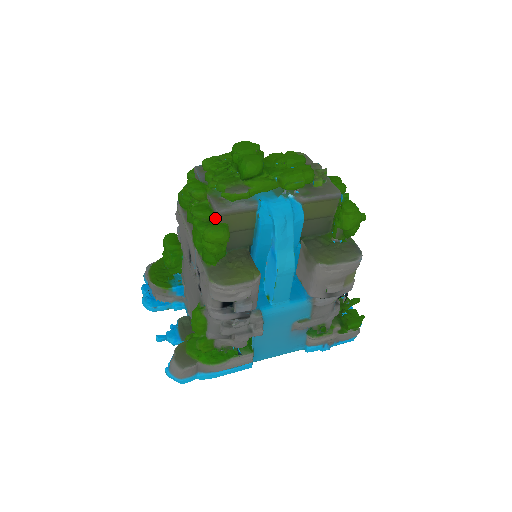
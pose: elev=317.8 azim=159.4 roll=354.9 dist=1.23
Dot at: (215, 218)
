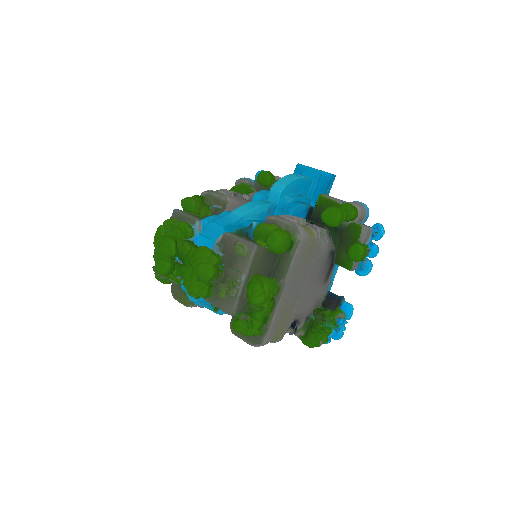
Dot at: occluded
